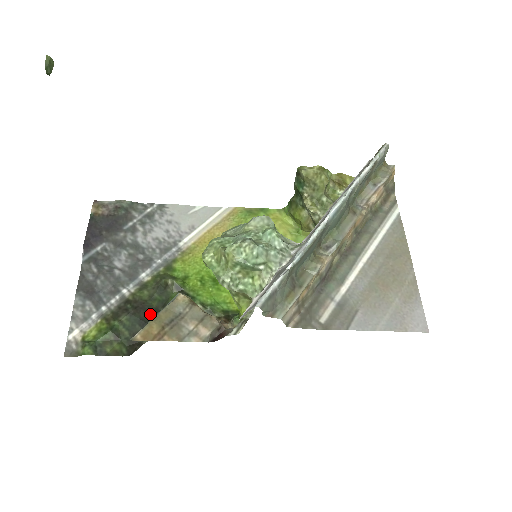
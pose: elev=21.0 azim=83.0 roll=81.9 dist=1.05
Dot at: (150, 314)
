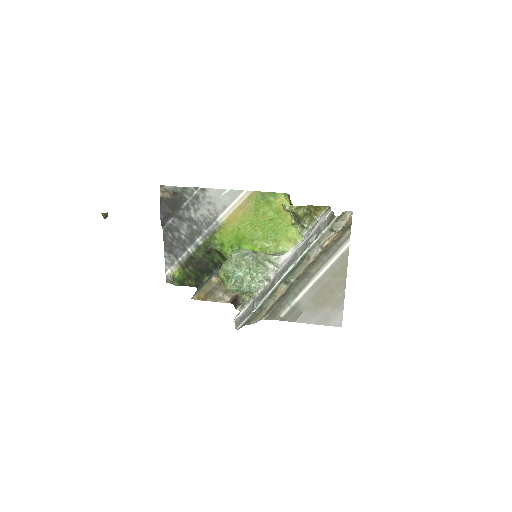
Dot at: (204, 266)
